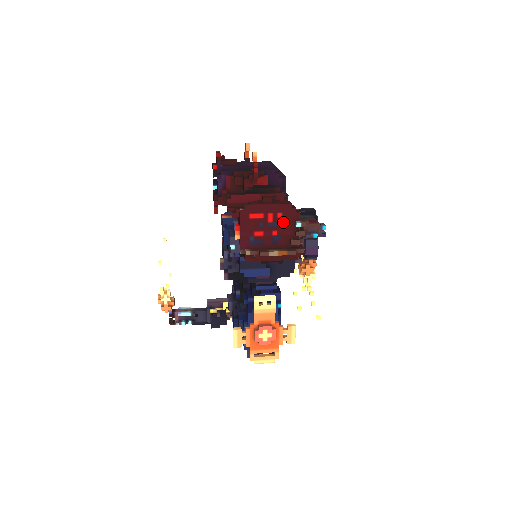
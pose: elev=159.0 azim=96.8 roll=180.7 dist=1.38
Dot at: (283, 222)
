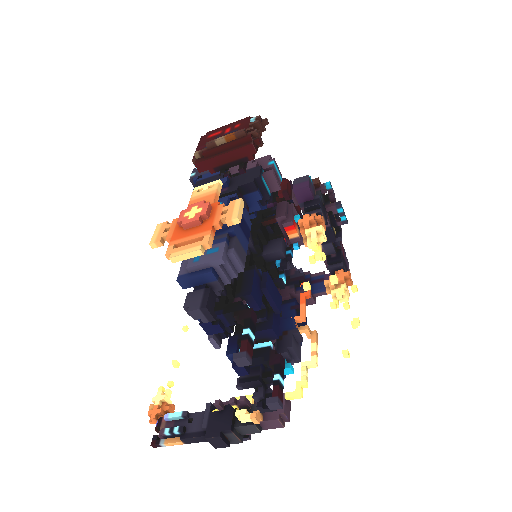
Dot at: (240, 128)
